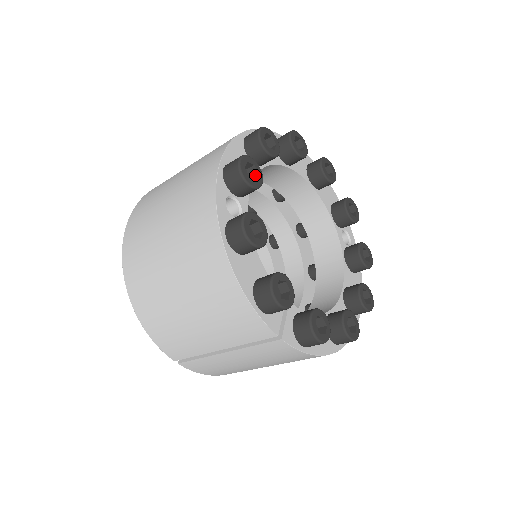
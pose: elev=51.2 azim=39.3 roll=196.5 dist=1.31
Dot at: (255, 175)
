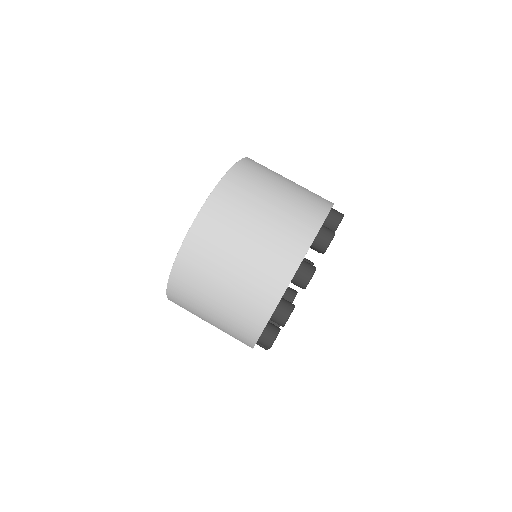
Dot at: occluded
